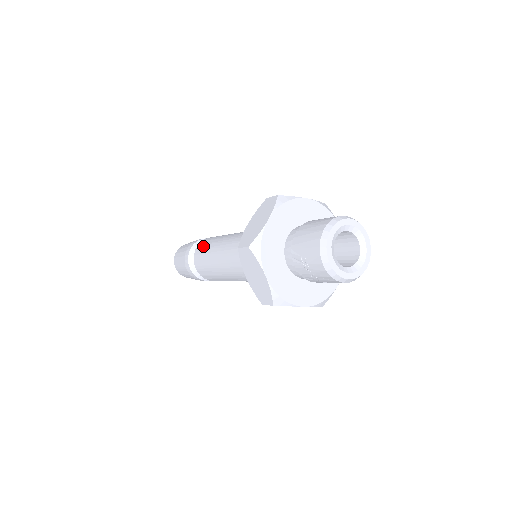
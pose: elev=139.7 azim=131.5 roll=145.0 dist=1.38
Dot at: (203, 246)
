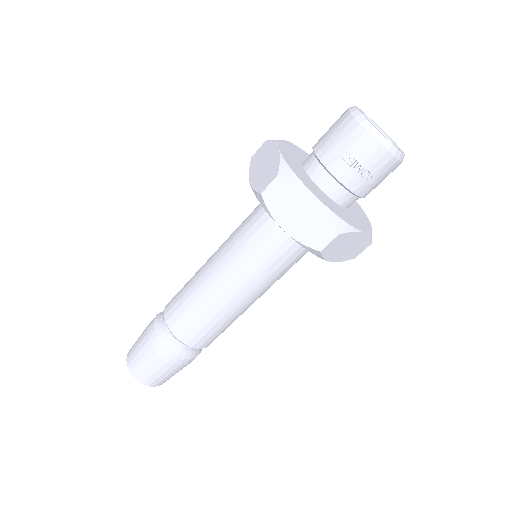
Dot at: (175, 300)
